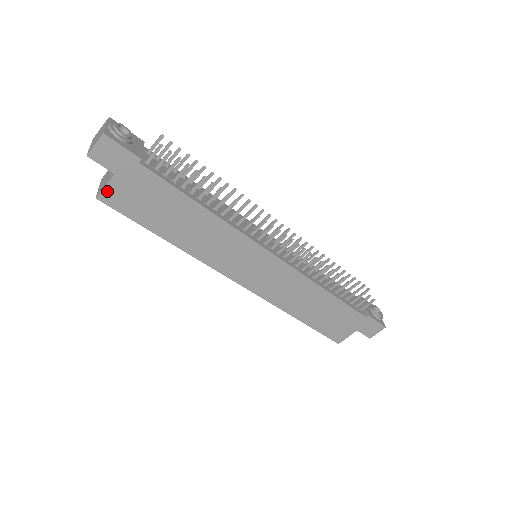
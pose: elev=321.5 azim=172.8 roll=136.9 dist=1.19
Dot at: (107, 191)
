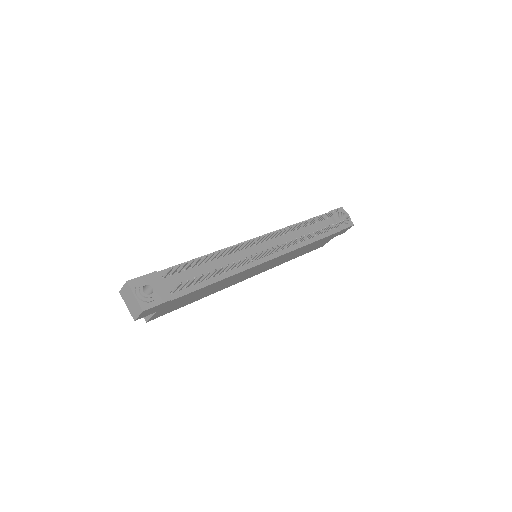
Dot at: (153, 317)
